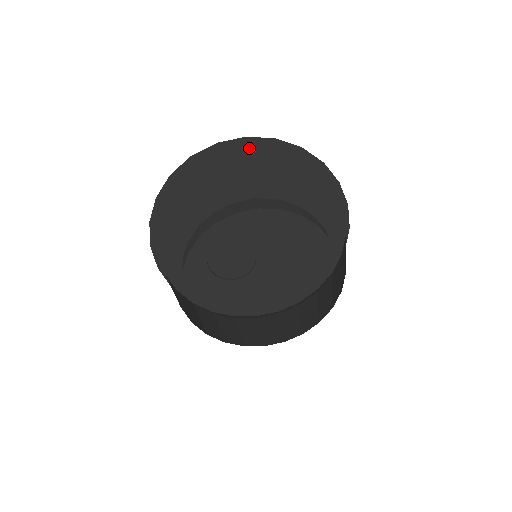
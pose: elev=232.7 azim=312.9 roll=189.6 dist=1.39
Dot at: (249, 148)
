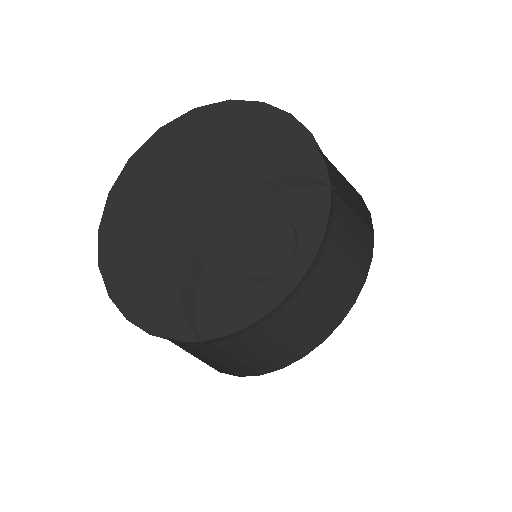
Dot at: (262, 117)
